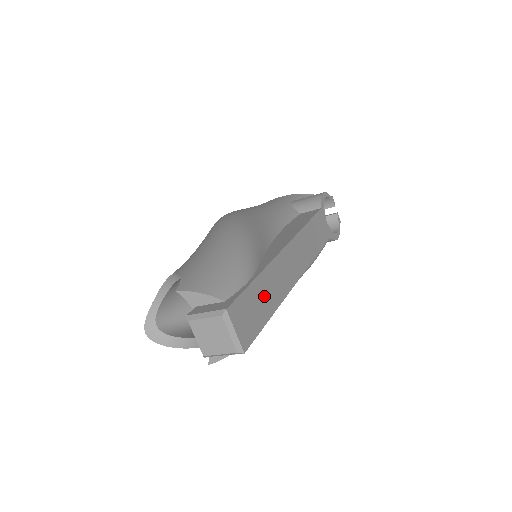
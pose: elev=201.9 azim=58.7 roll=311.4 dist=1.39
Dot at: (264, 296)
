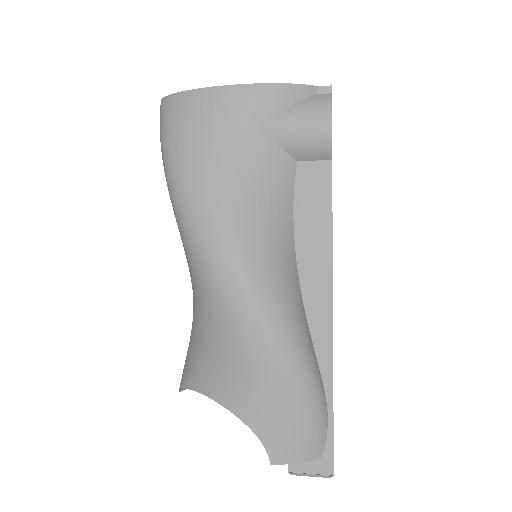
Dot at: occluded
